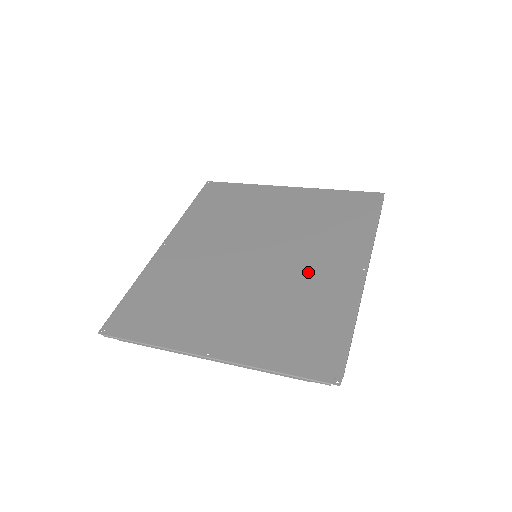
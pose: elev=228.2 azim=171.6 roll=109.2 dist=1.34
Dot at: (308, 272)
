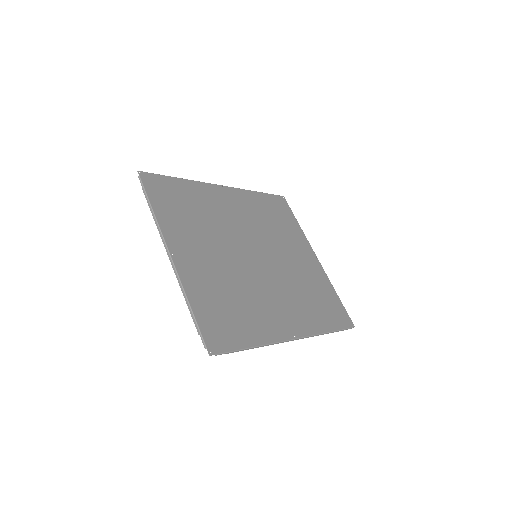
Dot at: (269, 298)
